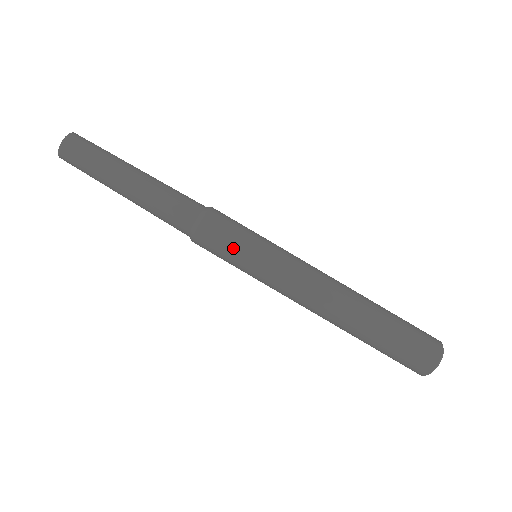
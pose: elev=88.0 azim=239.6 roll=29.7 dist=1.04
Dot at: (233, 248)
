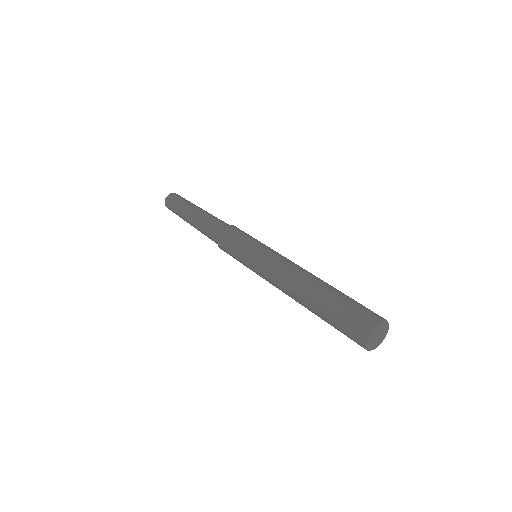
Dot at: (252, 237)
